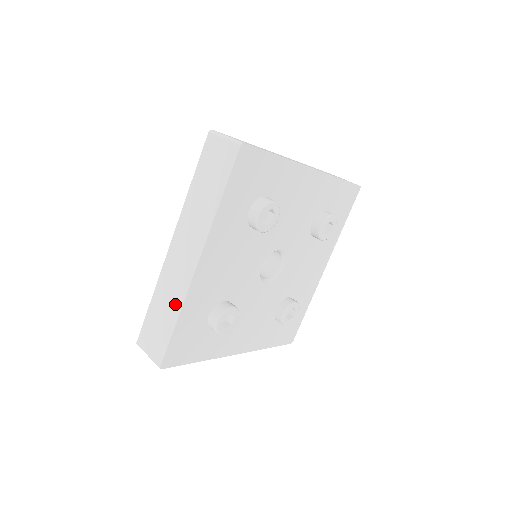
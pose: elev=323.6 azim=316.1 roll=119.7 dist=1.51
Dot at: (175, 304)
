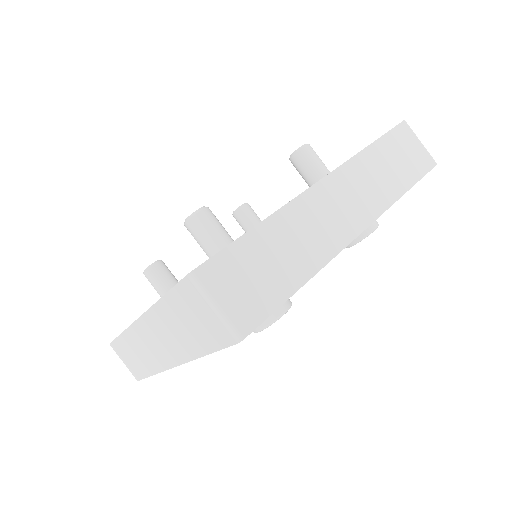
Dot at: (148, 365)
